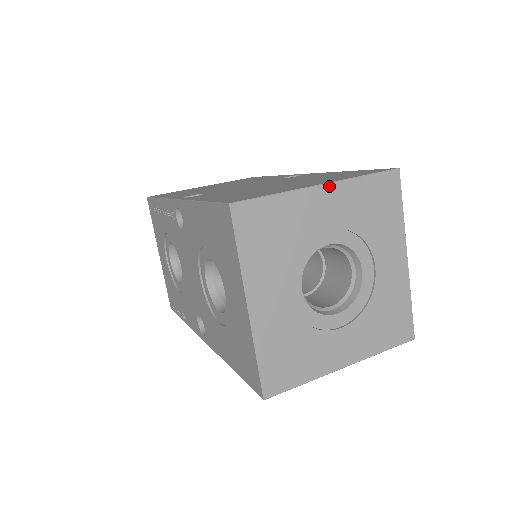
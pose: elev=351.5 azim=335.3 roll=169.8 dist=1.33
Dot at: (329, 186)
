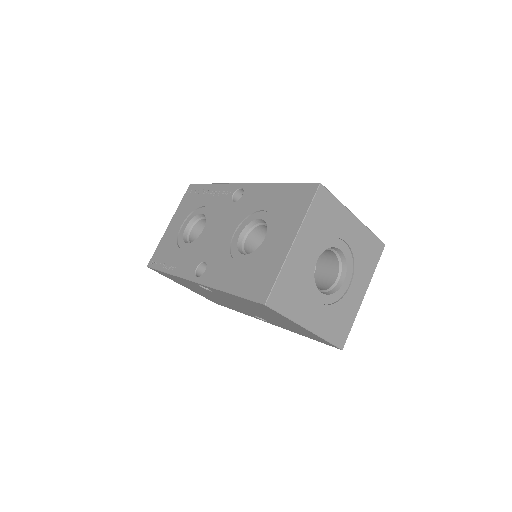
Dot at: (358, 220)
